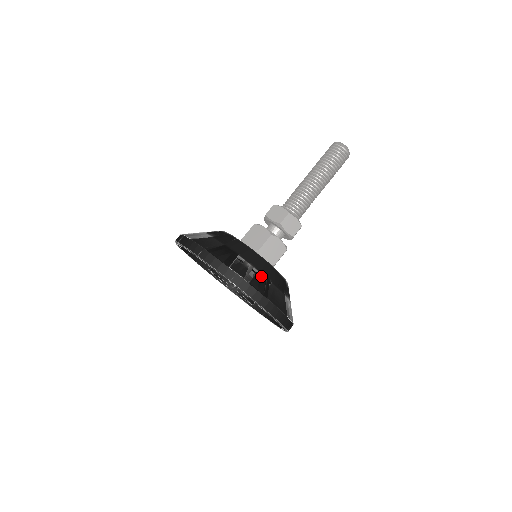
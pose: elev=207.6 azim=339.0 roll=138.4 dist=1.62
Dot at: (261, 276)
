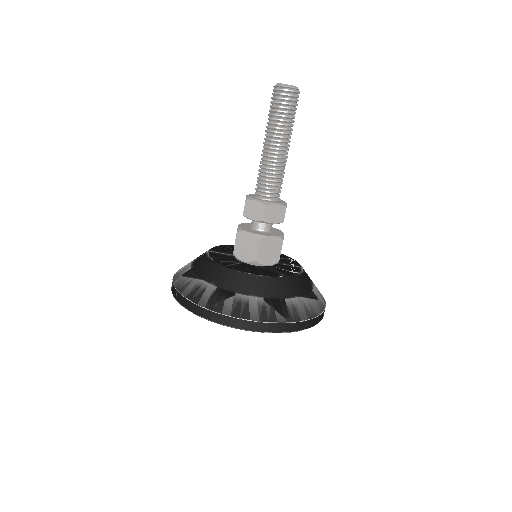
Dot at: (203, 284)
